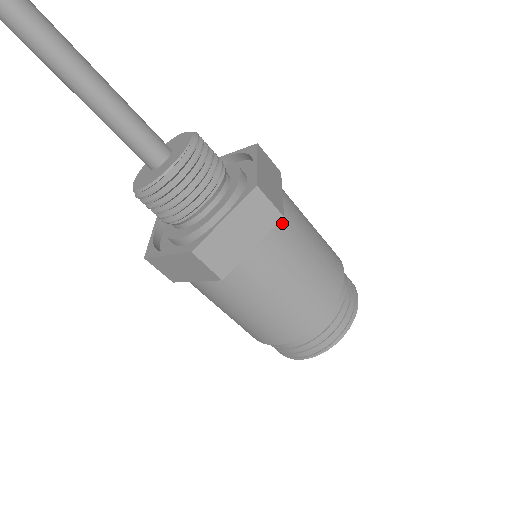
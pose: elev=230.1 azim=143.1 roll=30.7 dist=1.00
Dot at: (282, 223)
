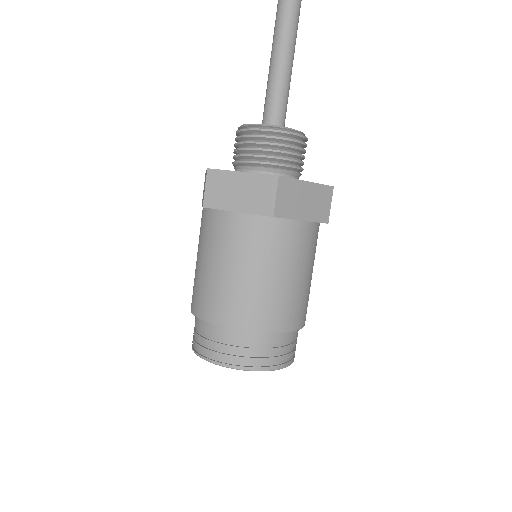
Dot at: (317, 231)
